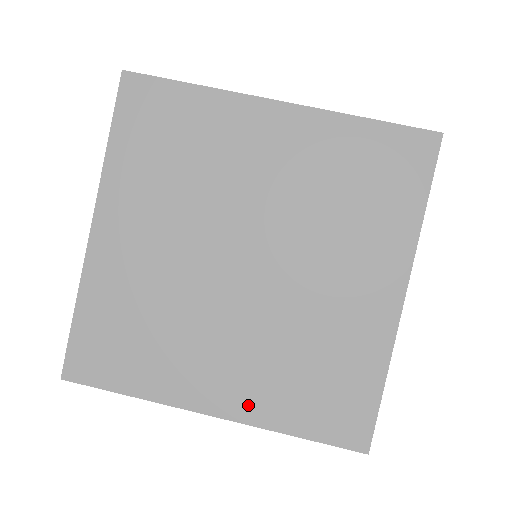
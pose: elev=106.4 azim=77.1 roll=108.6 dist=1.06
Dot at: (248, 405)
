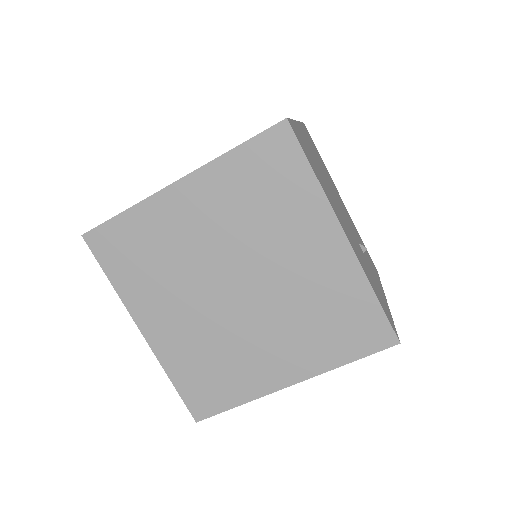
Dot at: (164, 347)
